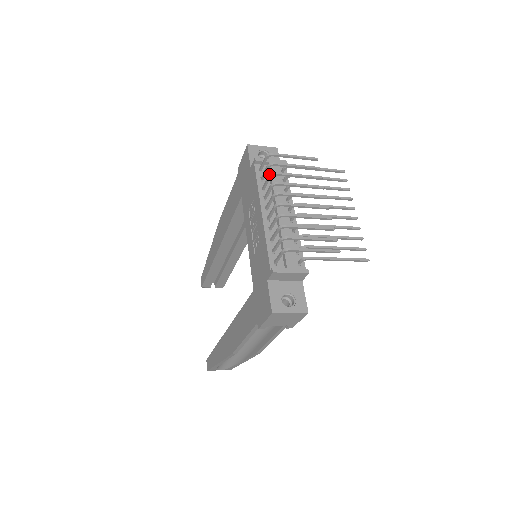
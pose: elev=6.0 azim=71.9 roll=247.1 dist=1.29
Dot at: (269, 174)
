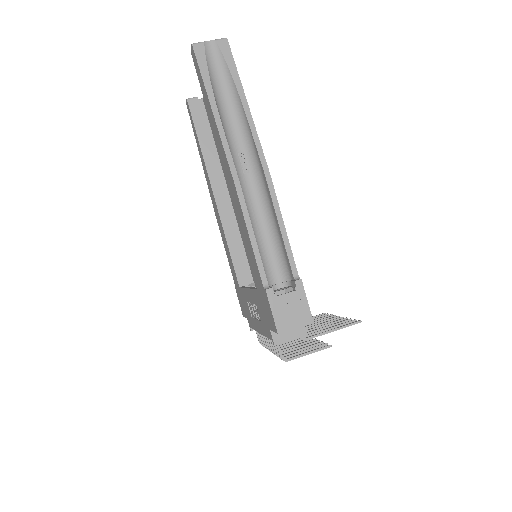
Dot at: occluded
